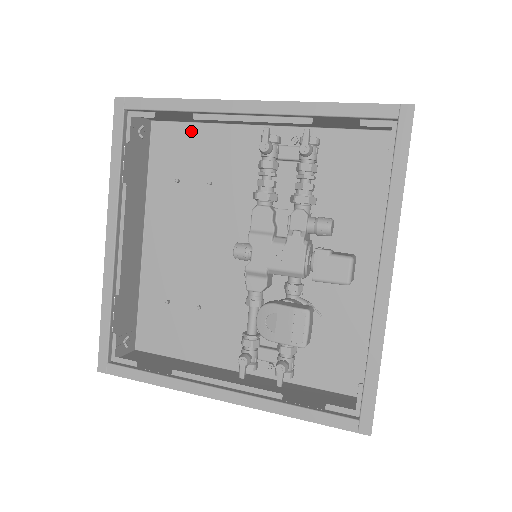
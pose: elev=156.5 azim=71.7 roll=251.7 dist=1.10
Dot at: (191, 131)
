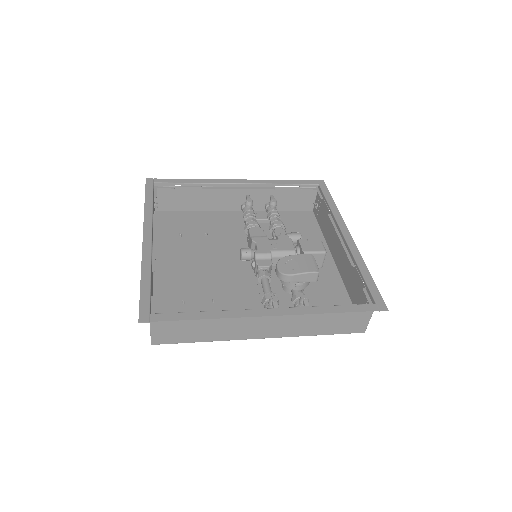
Dot at: (186, 215)
